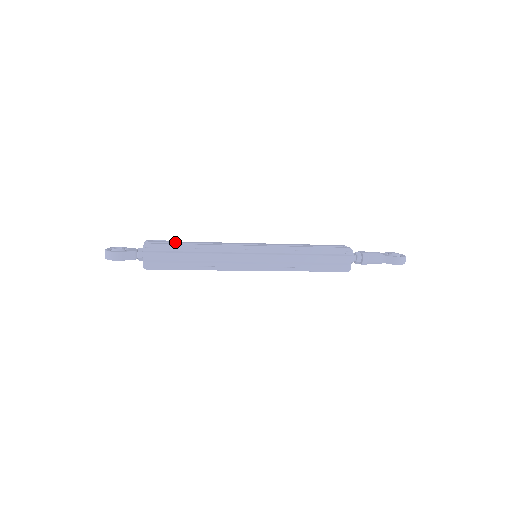
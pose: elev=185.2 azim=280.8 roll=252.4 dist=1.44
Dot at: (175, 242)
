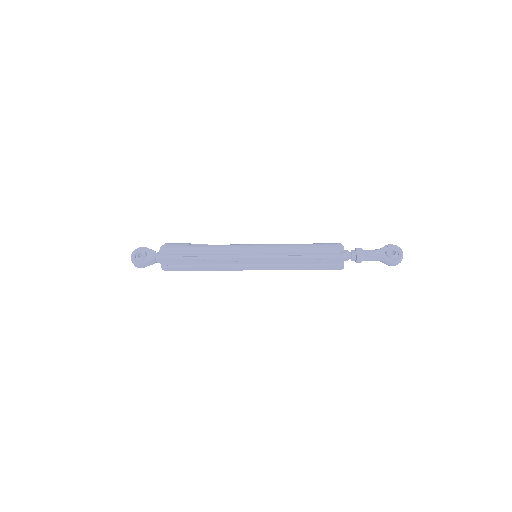
Dot at: (183, 253)
